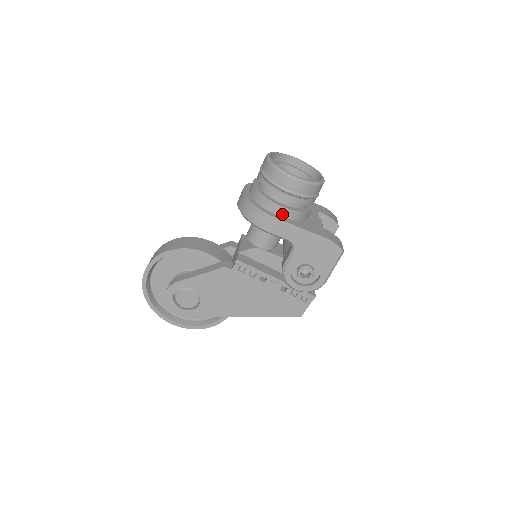
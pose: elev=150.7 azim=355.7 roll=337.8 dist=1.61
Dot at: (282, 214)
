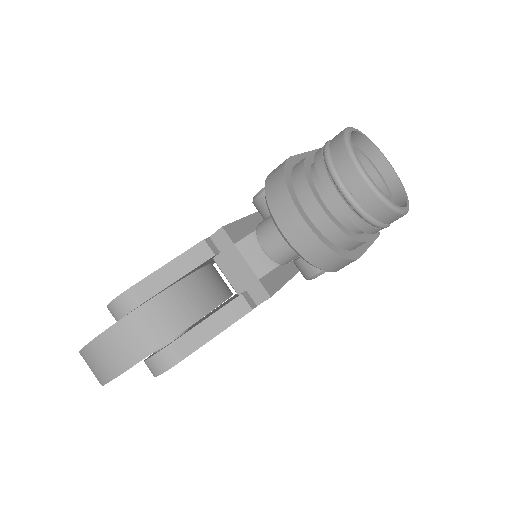
Dot at: occluded
